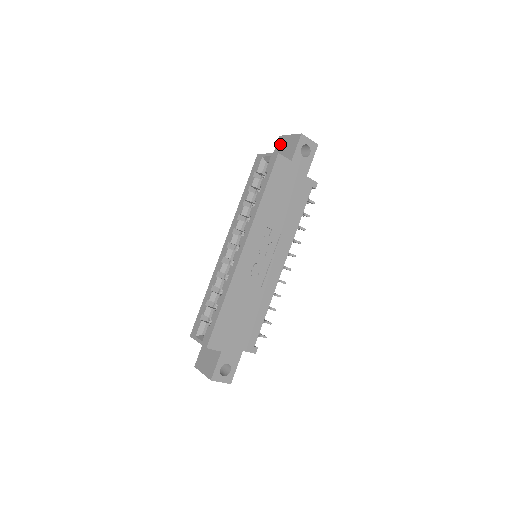
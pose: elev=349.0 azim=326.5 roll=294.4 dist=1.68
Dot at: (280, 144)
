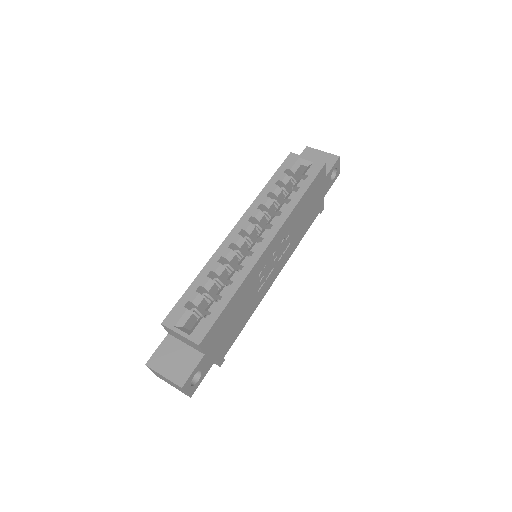
Dot at: (308, 154)
